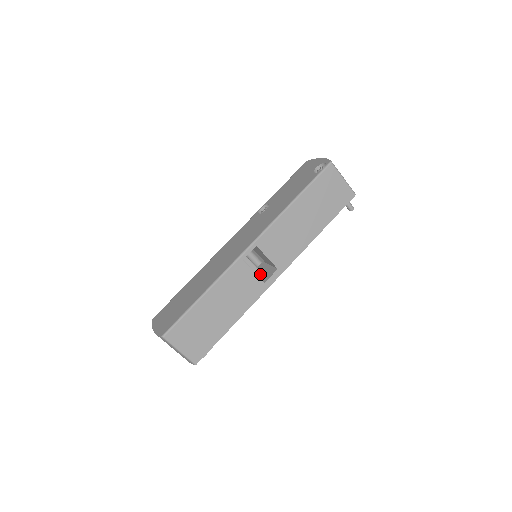
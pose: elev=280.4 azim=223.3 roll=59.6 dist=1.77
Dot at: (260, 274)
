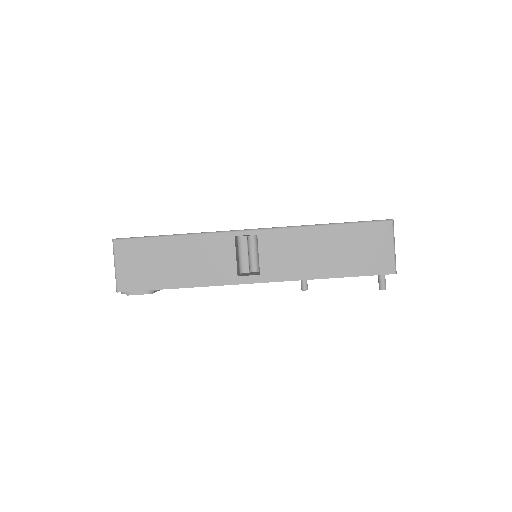
Dot at: occluded
